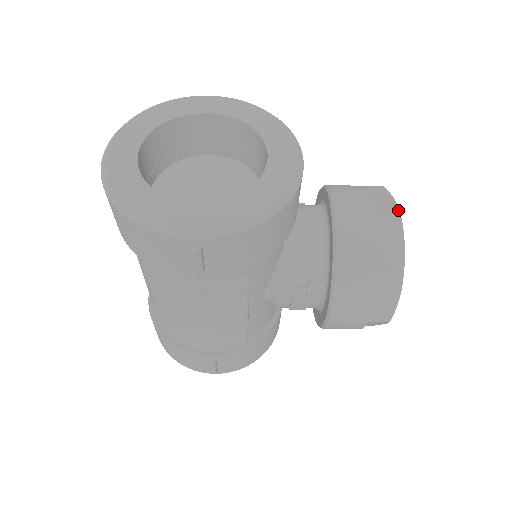
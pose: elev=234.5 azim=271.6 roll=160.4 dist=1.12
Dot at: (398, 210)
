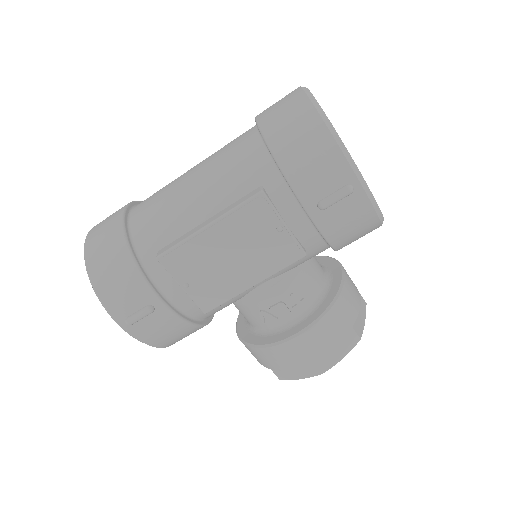
Dot at: (365, 302)
